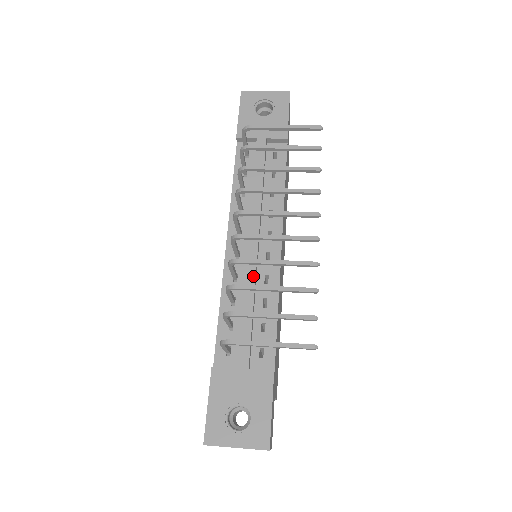
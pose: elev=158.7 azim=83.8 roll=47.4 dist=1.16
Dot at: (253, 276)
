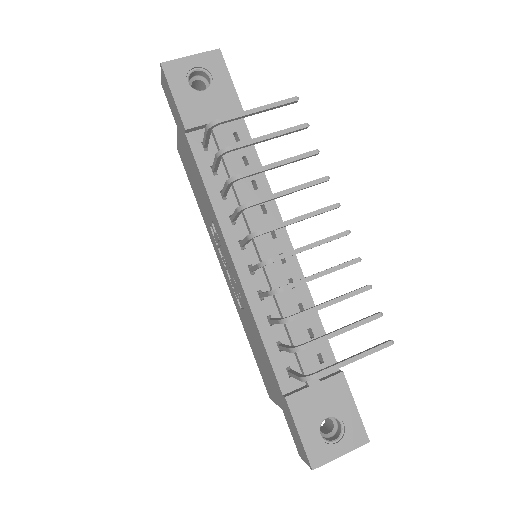
Dot at: occluded
